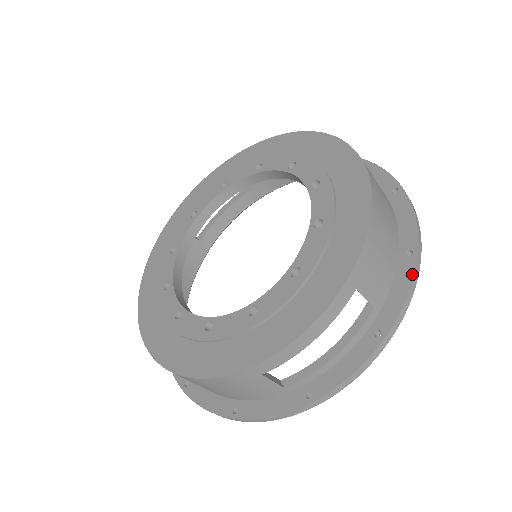
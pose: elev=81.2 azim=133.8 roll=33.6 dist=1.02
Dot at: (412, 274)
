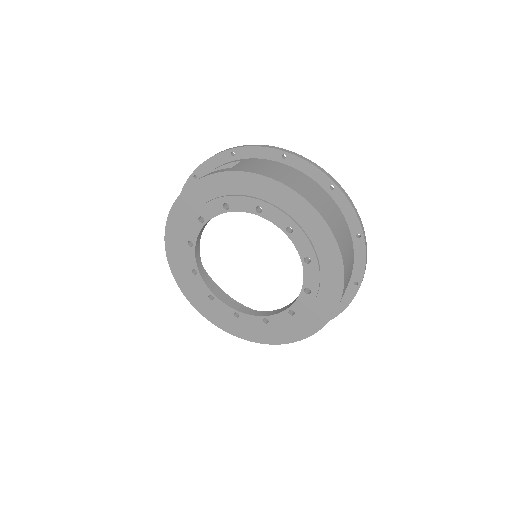
Dot at: (354, 296)
